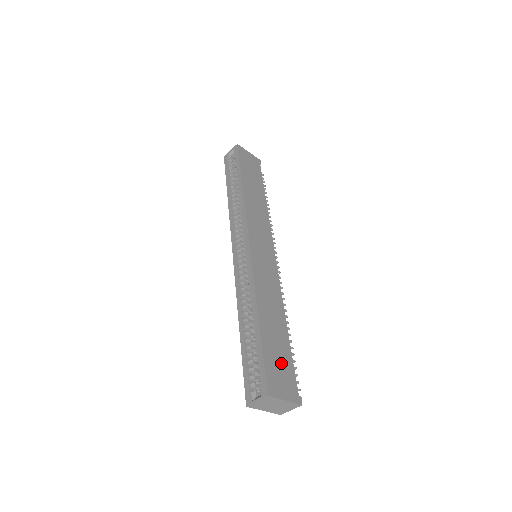
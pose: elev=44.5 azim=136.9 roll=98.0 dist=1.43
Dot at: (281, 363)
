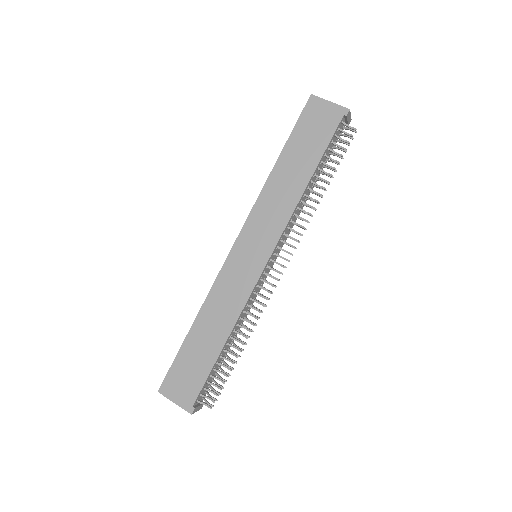
Dot at: (191, 373)
